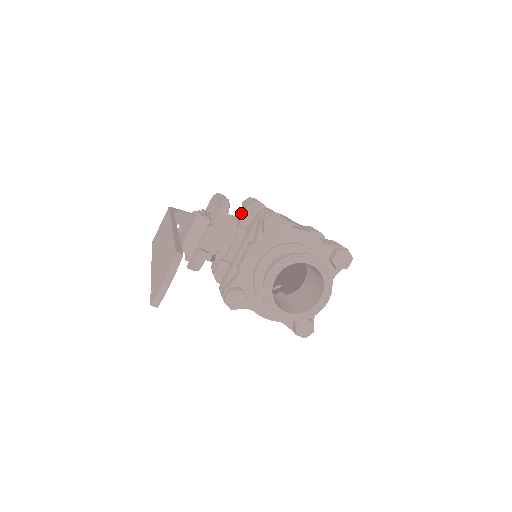
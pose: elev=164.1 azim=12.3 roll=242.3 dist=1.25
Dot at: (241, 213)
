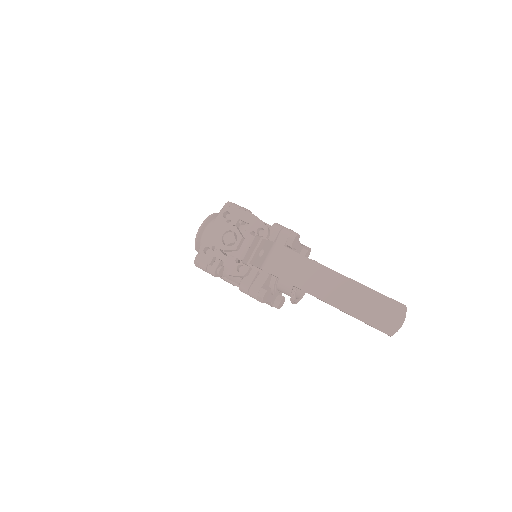
Dot at: occluded
